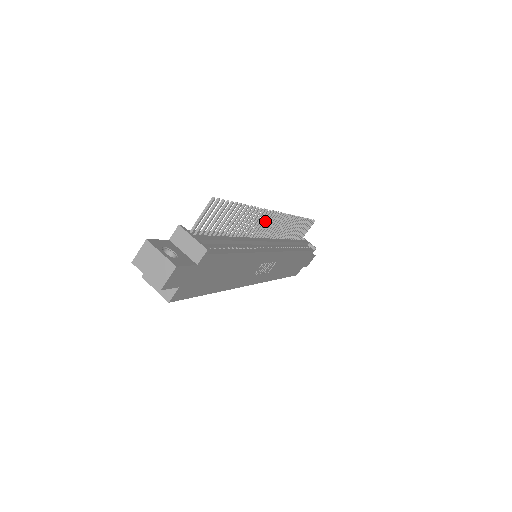
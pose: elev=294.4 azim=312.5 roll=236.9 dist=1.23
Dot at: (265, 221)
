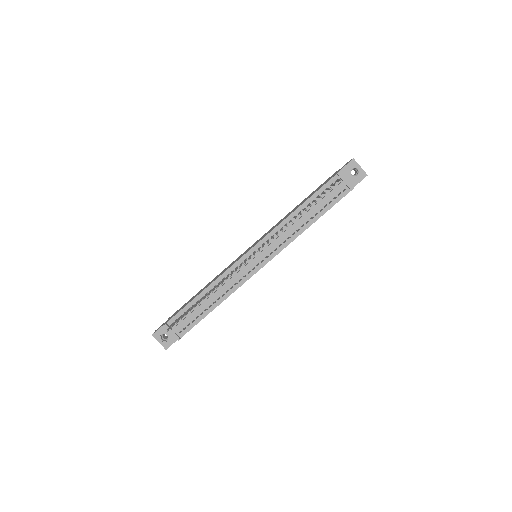
Dot at: (239, 266)
